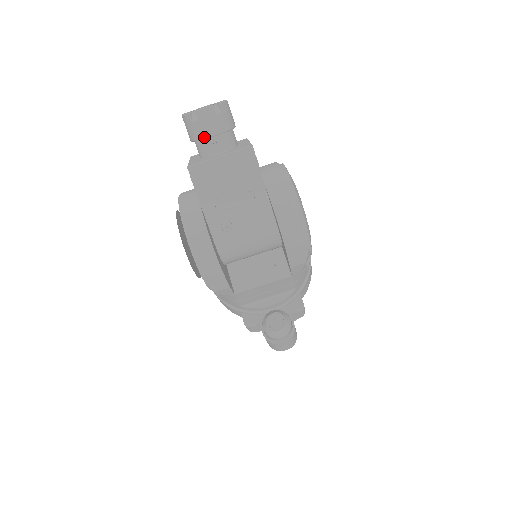
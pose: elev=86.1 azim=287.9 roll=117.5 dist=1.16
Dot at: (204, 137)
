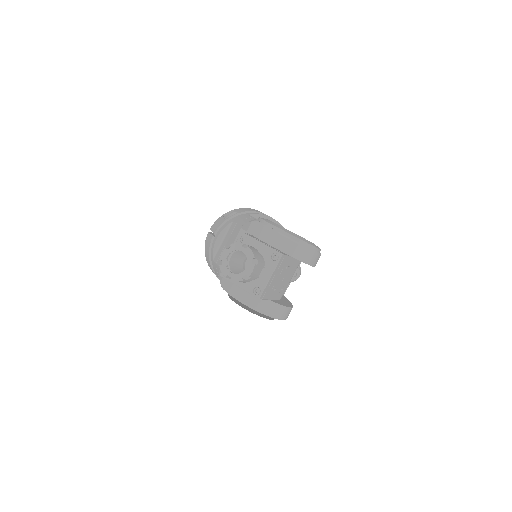
Dot at: occluded
